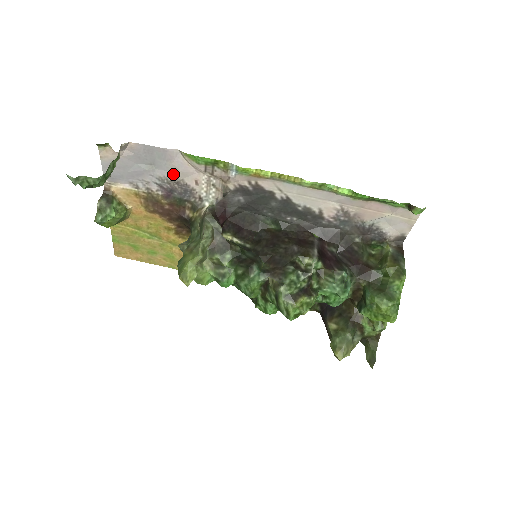
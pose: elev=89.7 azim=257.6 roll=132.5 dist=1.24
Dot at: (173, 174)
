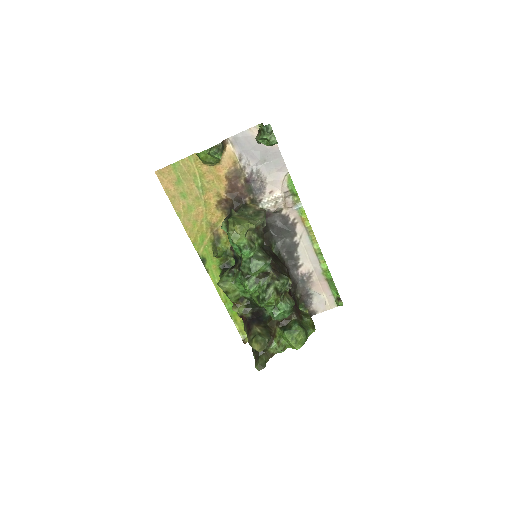
Dot at: (267, 176)
